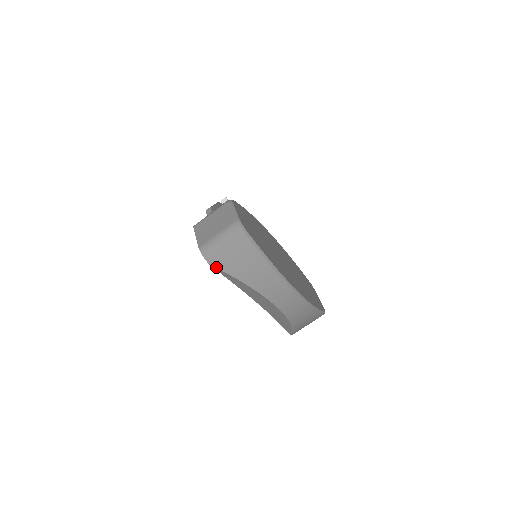
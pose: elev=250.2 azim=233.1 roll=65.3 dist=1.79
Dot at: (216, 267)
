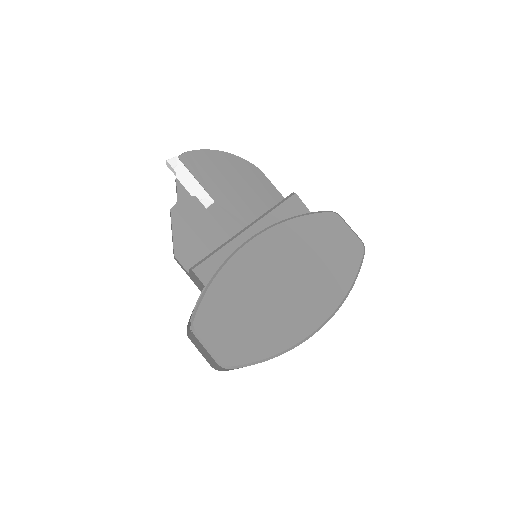
Dot at: occluded
